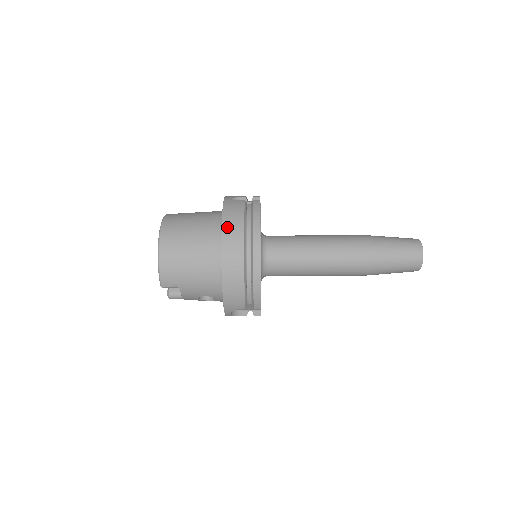
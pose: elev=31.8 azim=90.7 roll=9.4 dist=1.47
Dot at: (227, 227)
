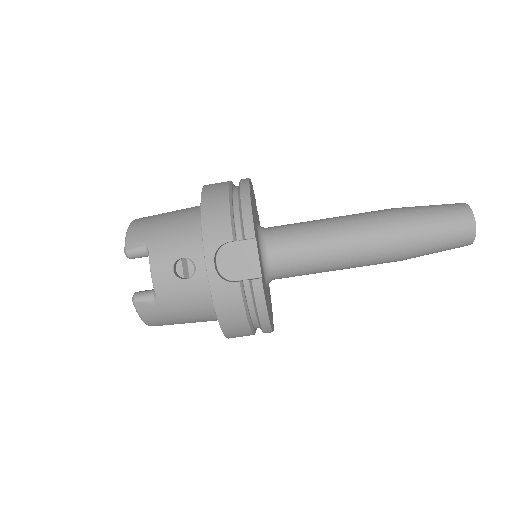
Dot at: occluded
